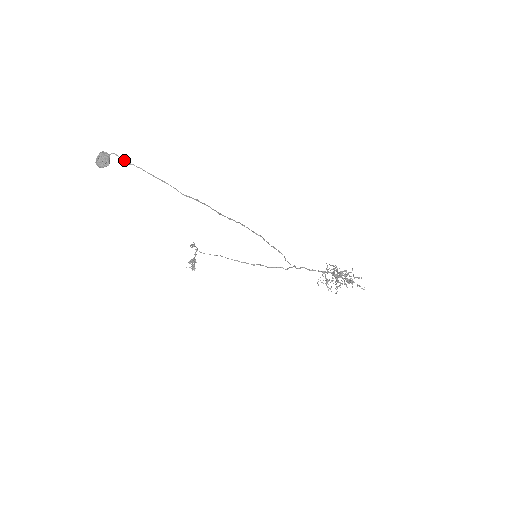
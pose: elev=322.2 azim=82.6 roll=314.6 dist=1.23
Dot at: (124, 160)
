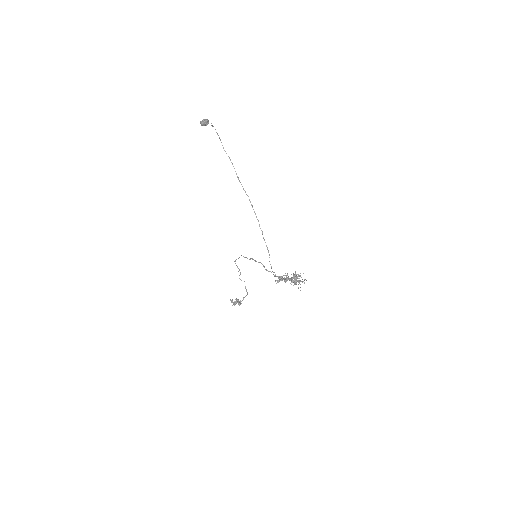
Dot at: (212, 125)
